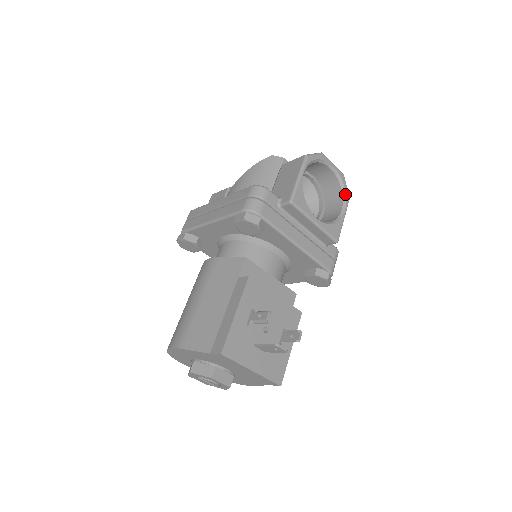
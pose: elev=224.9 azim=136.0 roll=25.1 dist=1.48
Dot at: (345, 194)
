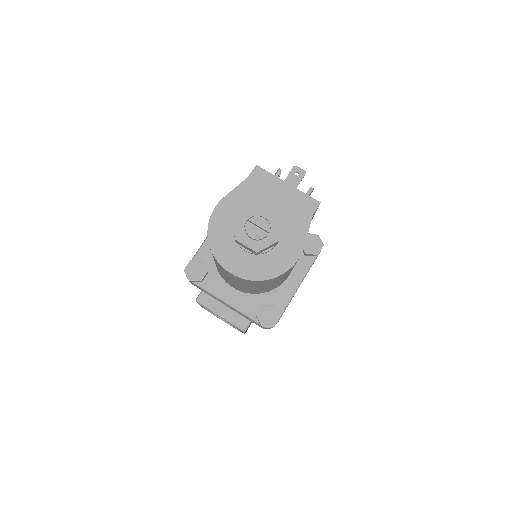
Dot at: occluded
